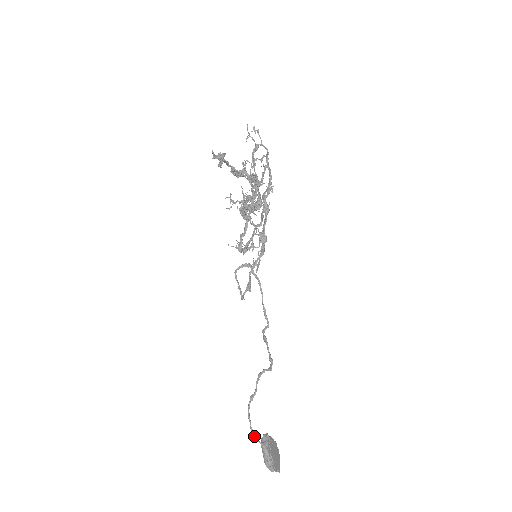
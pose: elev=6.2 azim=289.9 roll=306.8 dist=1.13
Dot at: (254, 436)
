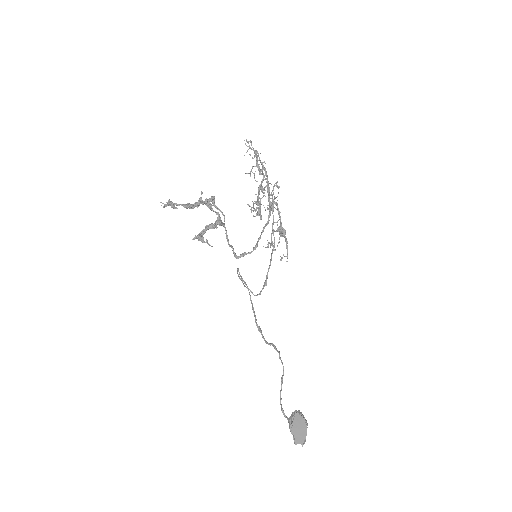
Dot at: (282, 412)
